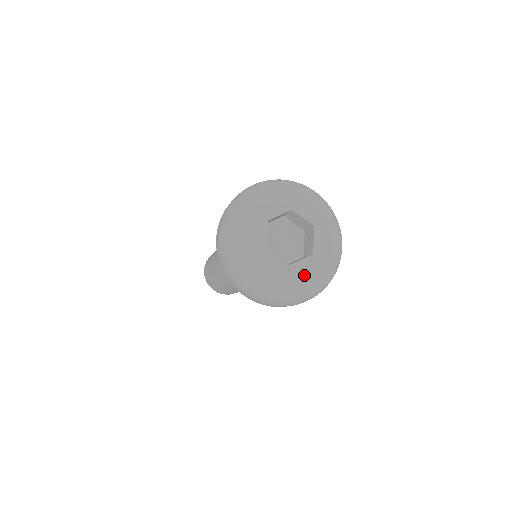
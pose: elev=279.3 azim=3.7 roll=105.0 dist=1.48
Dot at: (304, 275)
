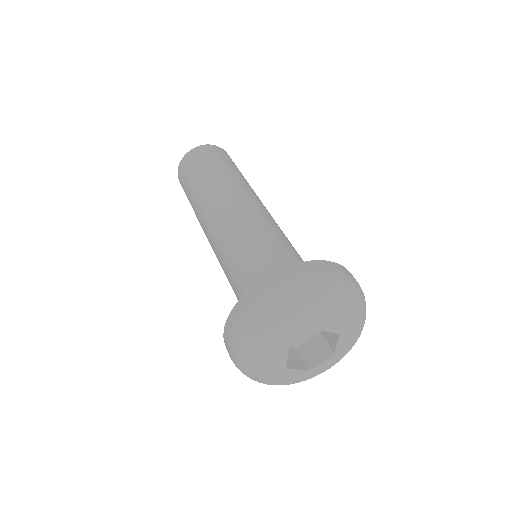
Dot at: (284, 380)
